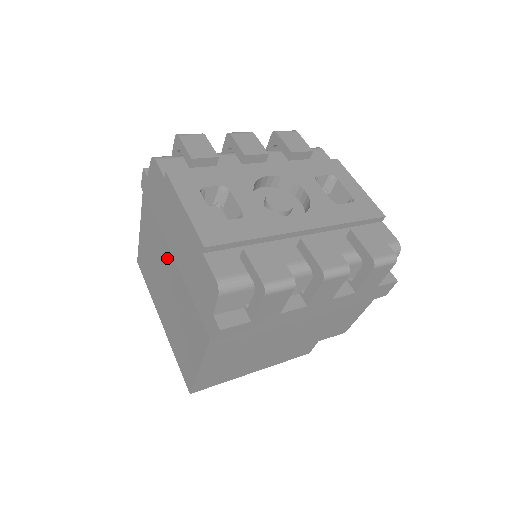
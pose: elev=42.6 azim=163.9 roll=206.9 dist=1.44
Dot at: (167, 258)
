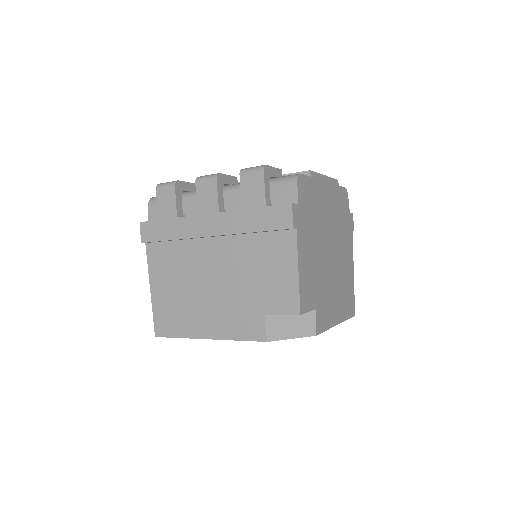
Dot at: occluded
